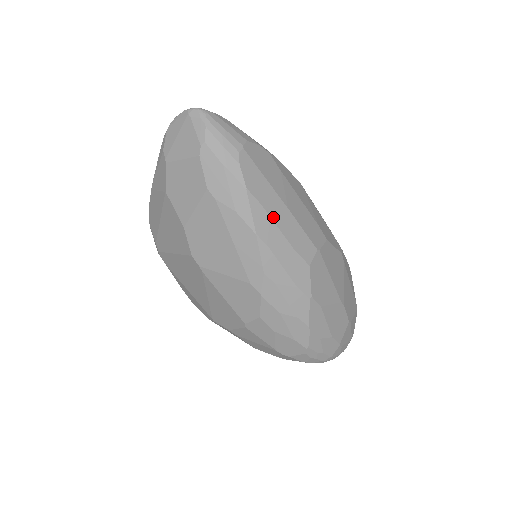
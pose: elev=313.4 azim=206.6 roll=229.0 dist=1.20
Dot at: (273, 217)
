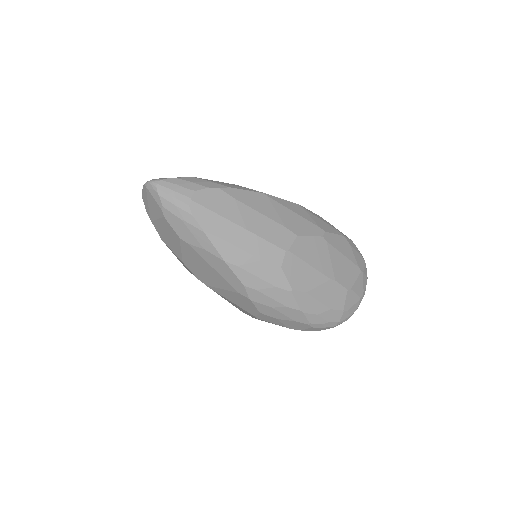
Dot at: (234, 243)
